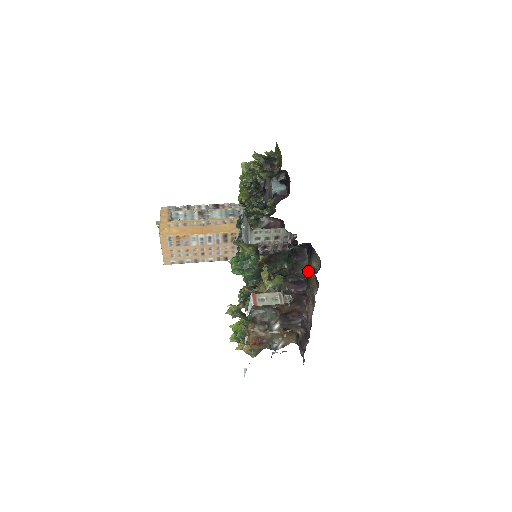
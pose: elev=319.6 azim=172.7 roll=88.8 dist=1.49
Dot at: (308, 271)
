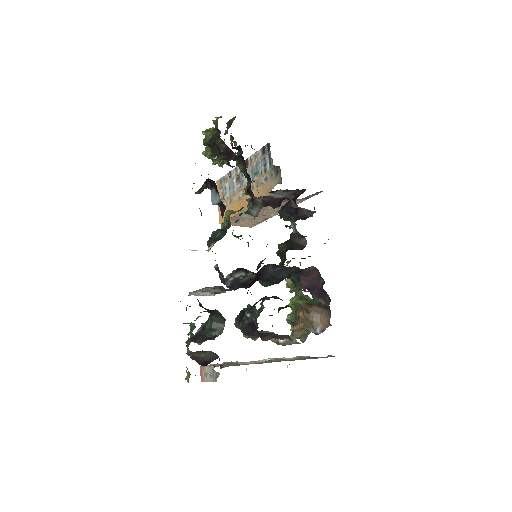
Dot at: occluded
